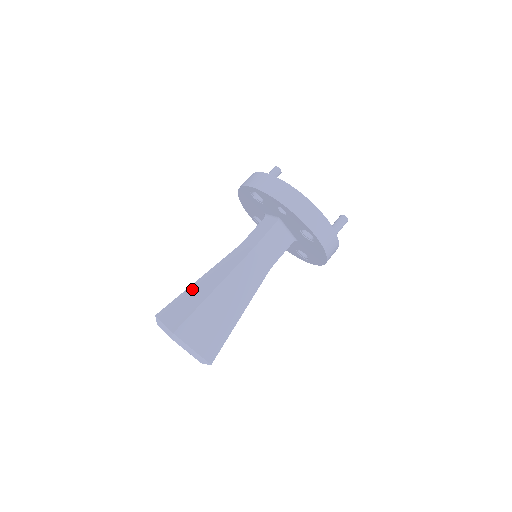
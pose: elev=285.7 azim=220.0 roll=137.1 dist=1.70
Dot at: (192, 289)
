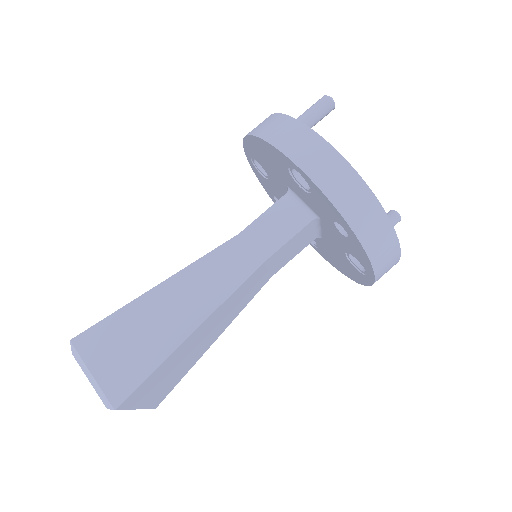
Dot at: (144, 308)
